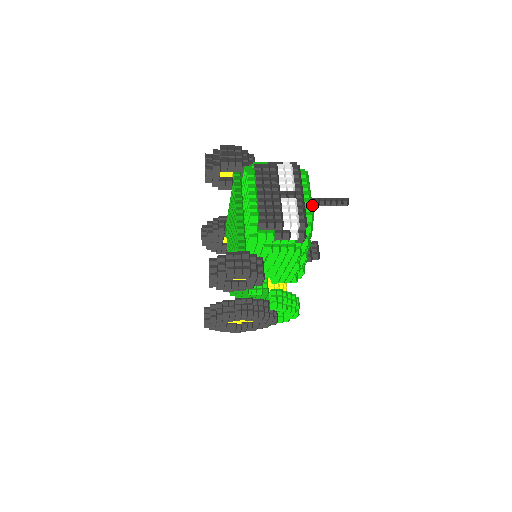
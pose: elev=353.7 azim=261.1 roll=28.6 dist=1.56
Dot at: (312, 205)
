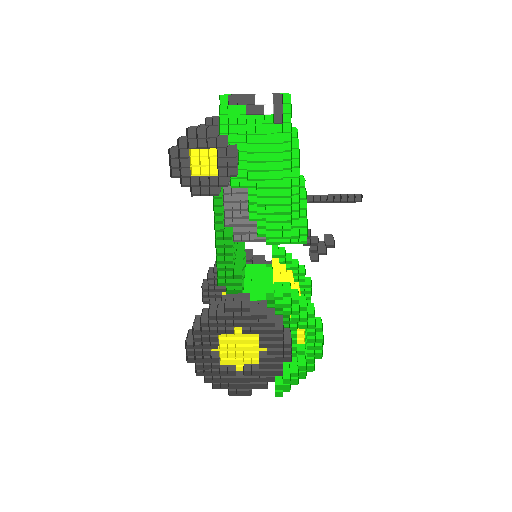
Dot at: (290, 94)
